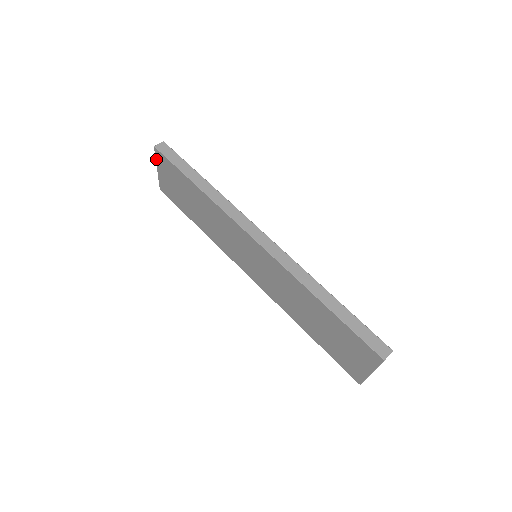
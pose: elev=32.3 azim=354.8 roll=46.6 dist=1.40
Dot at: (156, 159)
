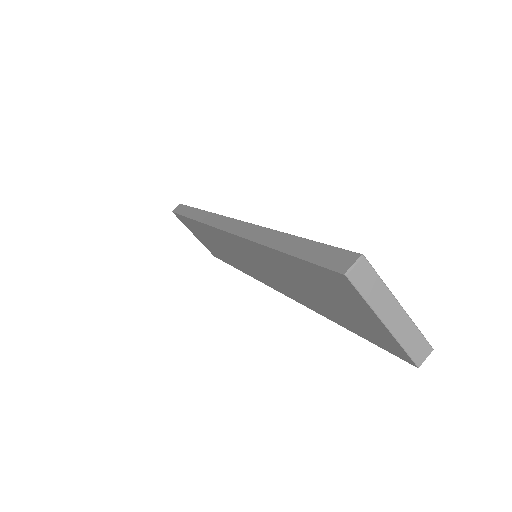
Dot at: (184, 224)
